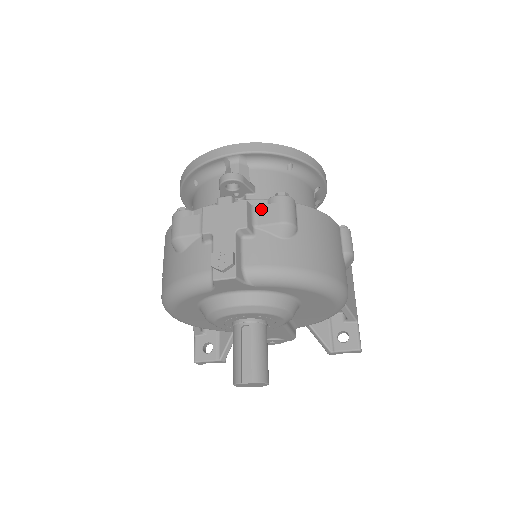
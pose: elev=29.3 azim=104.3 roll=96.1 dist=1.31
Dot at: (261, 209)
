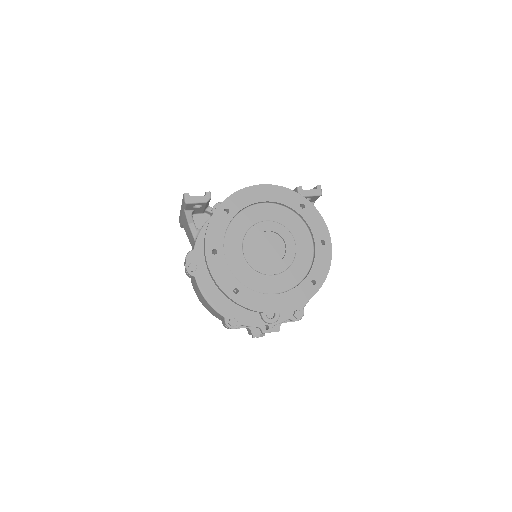
Dot at: occluded
